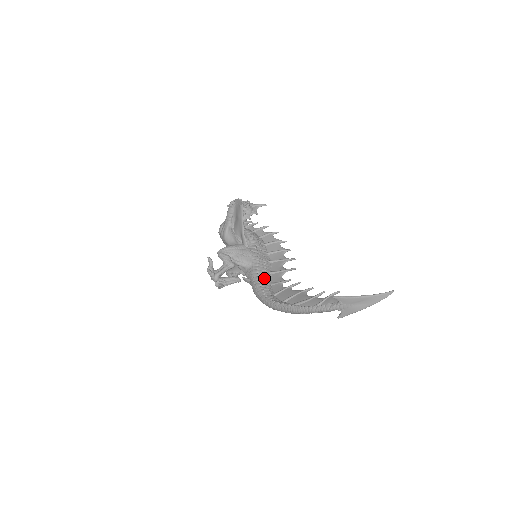
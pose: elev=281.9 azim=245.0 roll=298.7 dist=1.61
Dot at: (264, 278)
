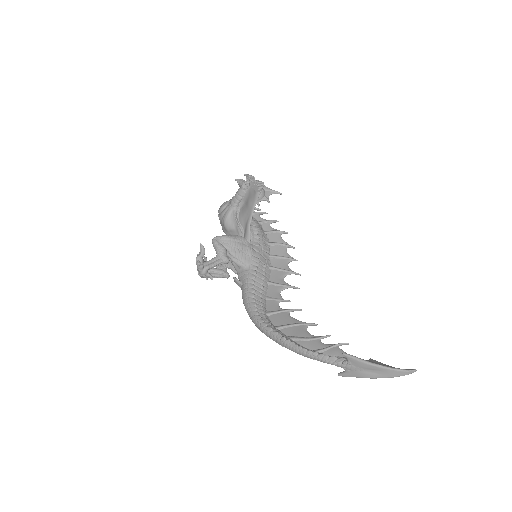
Dot at: (260, 288)
